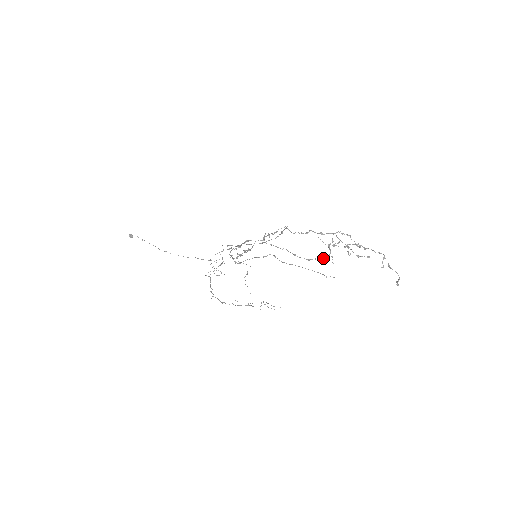
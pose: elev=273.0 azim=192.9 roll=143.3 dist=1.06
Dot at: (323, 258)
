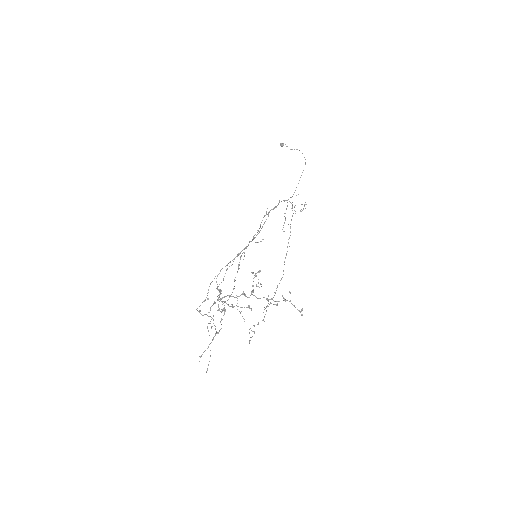
Dot at: (210, 343)
